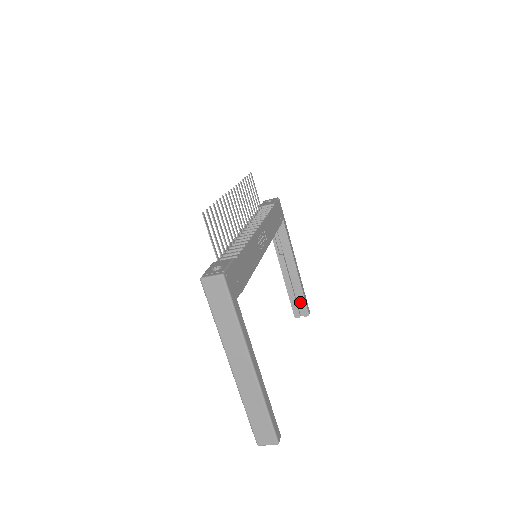
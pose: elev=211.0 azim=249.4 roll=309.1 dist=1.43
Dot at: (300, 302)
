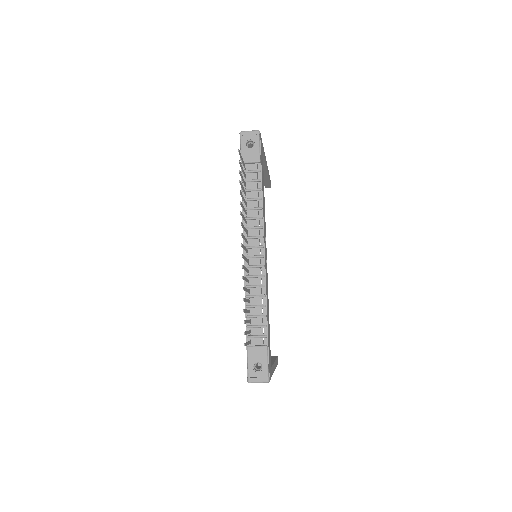
Dot at: (264, 183)
